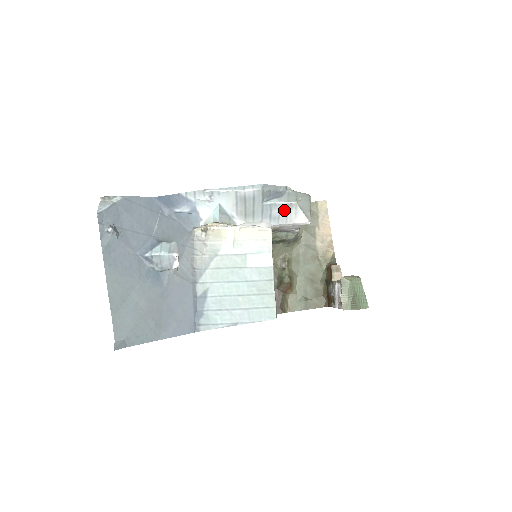
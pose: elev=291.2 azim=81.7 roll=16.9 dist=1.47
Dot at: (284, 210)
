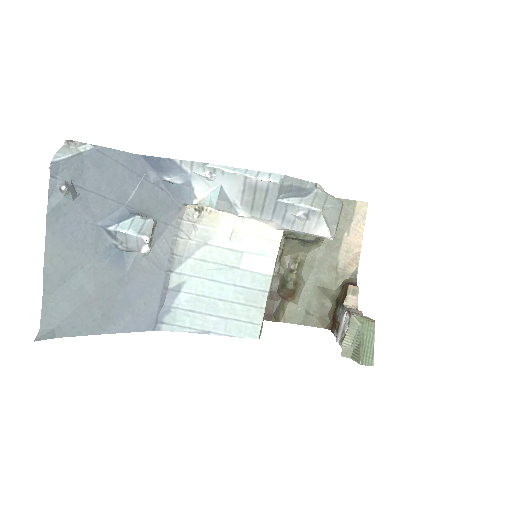
Dot at: (303, 215)
